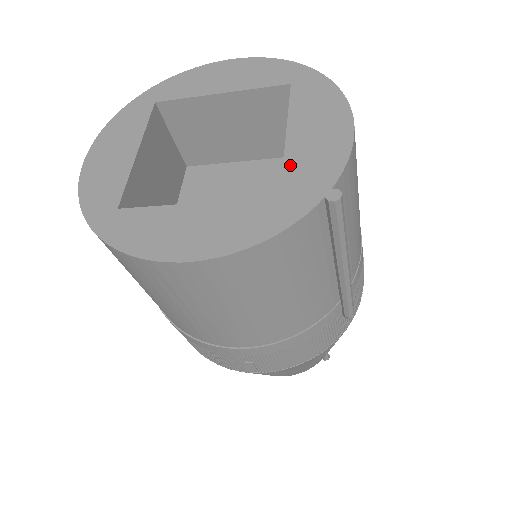
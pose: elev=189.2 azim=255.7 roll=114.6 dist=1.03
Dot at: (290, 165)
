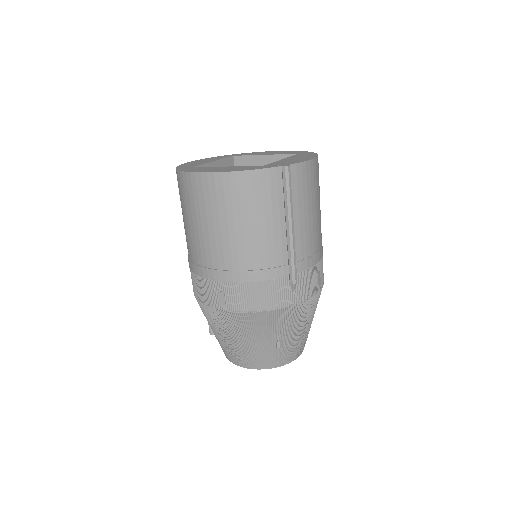
Dot at: (275, 162)
